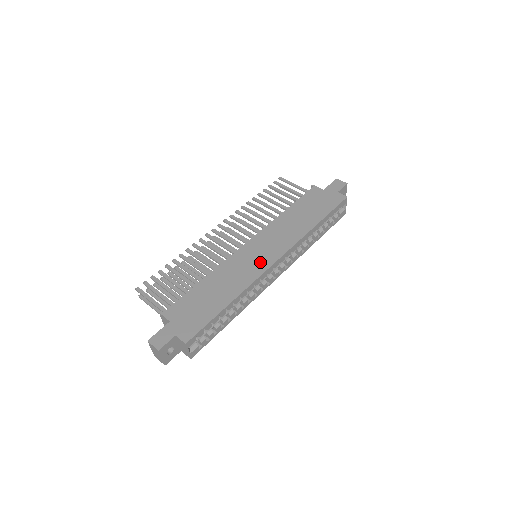
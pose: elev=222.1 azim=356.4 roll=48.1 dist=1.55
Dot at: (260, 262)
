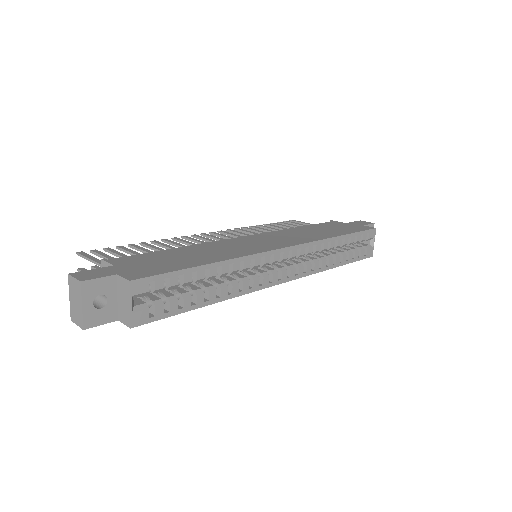
Dot at: (262, 246)
